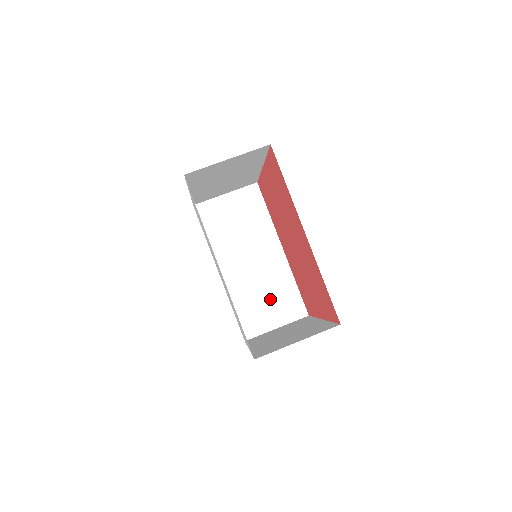
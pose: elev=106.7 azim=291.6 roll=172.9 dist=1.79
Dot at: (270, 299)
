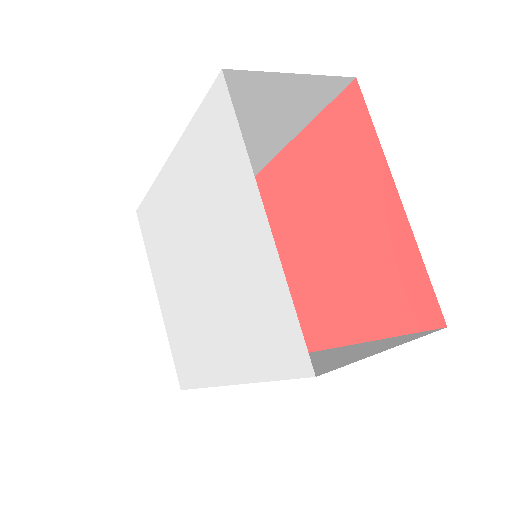
Dot at: occluded
